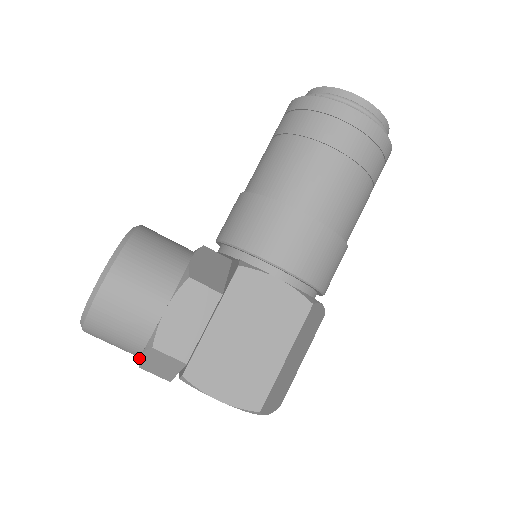
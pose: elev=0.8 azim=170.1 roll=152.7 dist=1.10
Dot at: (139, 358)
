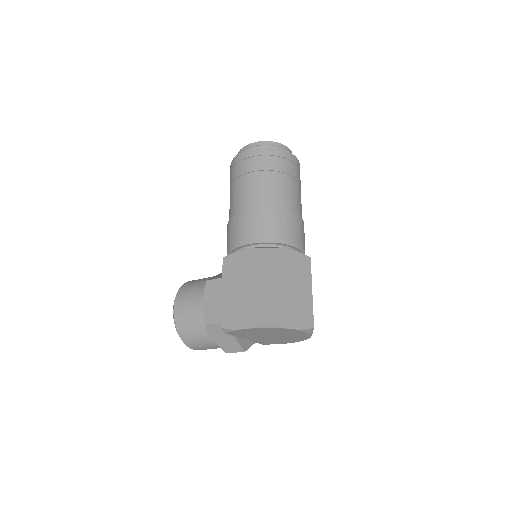
Dot at: (215, 343)
